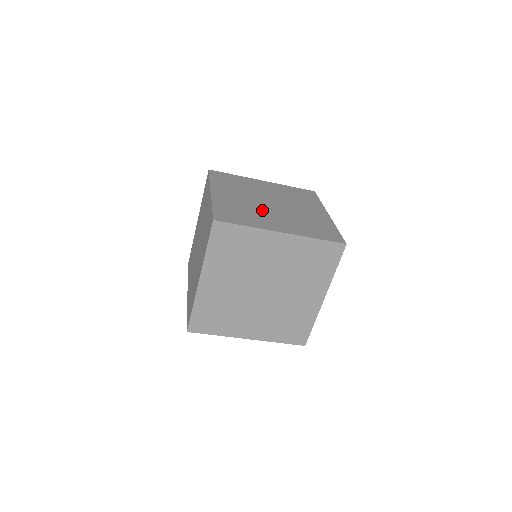
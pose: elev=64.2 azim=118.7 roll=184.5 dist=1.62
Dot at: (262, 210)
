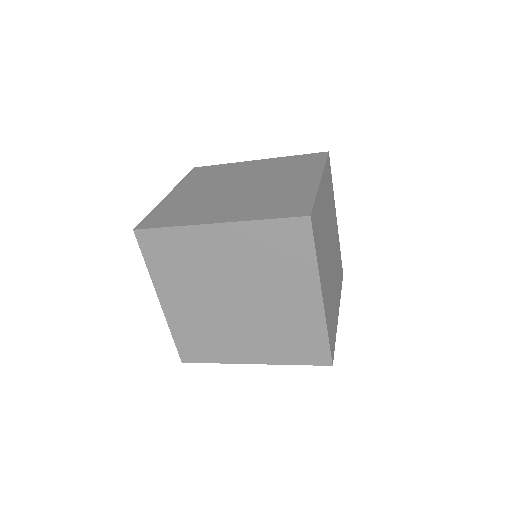
Dot at: (216, 199)
